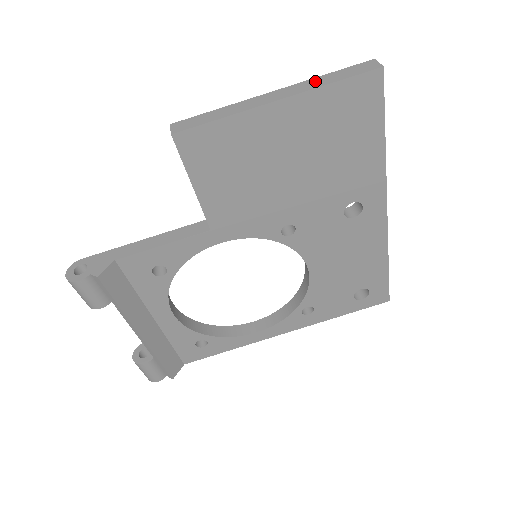
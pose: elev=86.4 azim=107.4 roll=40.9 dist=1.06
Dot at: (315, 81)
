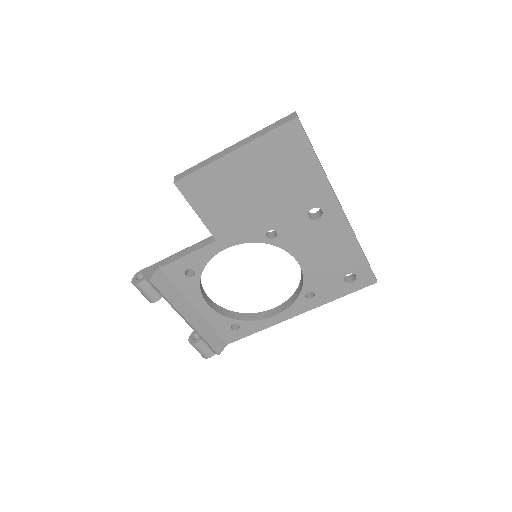
Dot at: (257, 134)
